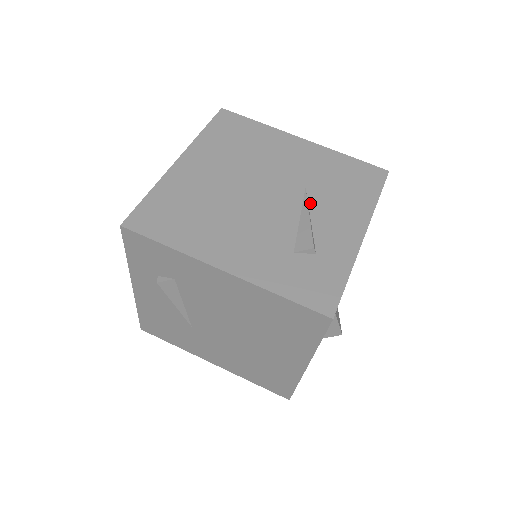
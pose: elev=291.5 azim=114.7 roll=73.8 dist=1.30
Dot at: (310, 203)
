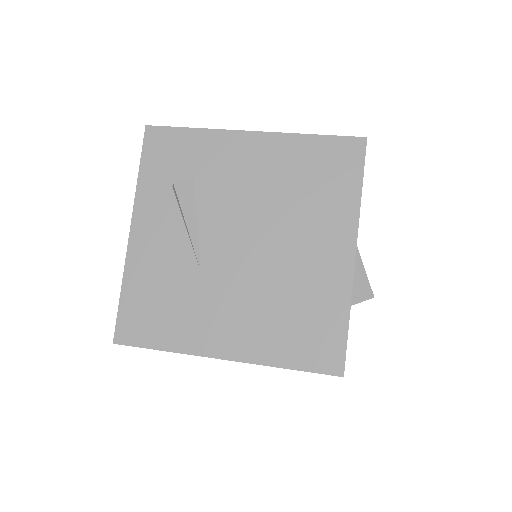
Dot at: occluded
